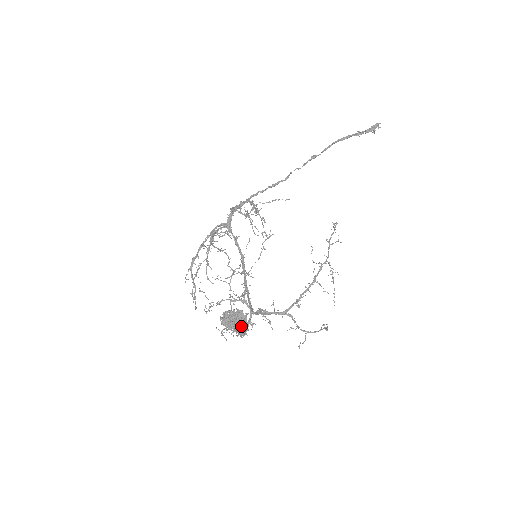
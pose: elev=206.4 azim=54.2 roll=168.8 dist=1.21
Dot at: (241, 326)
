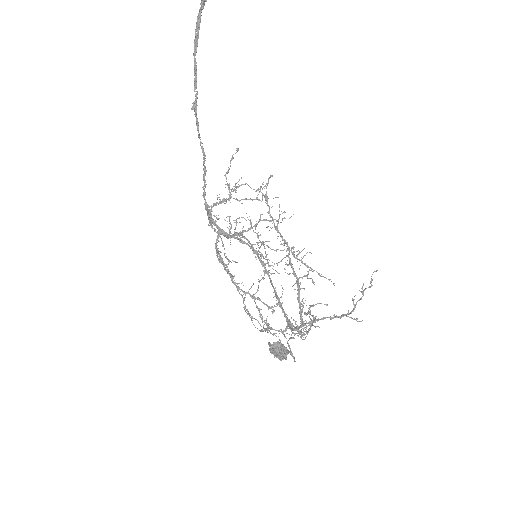
Dot at: (283, 358)
